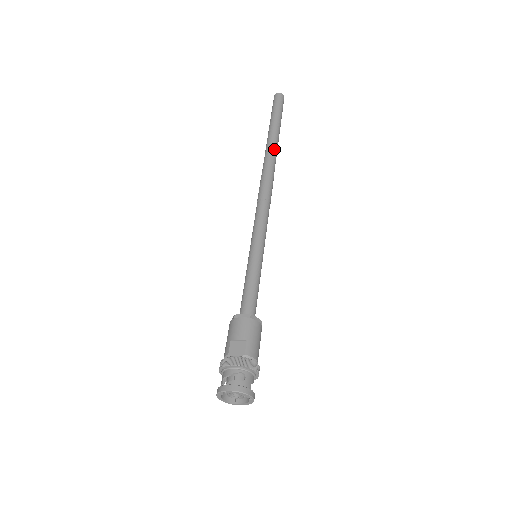
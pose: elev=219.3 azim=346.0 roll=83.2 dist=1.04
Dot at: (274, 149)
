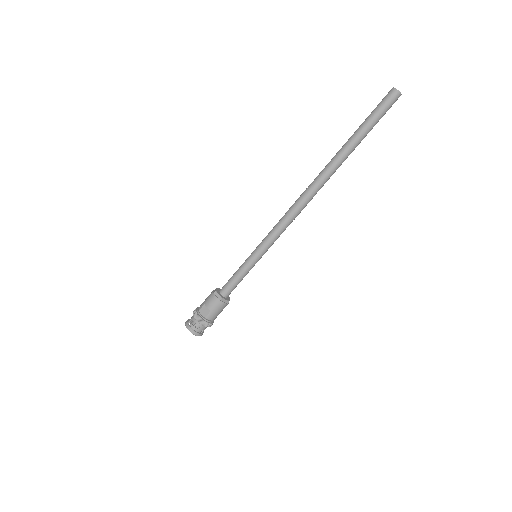
Dot at: (335, 167)
